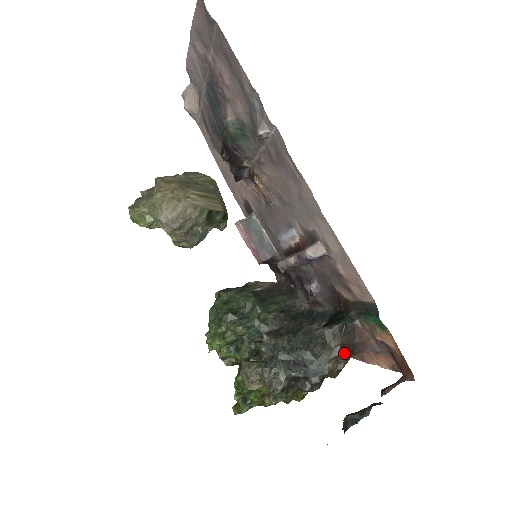
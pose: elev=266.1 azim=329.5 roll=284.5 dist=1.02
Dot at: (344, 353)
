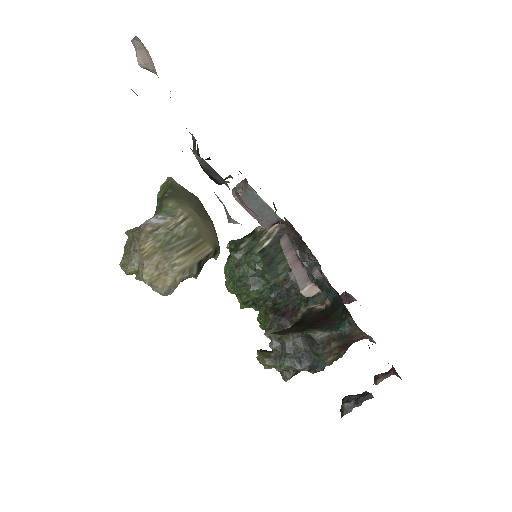
Dot at: (343, 349)
